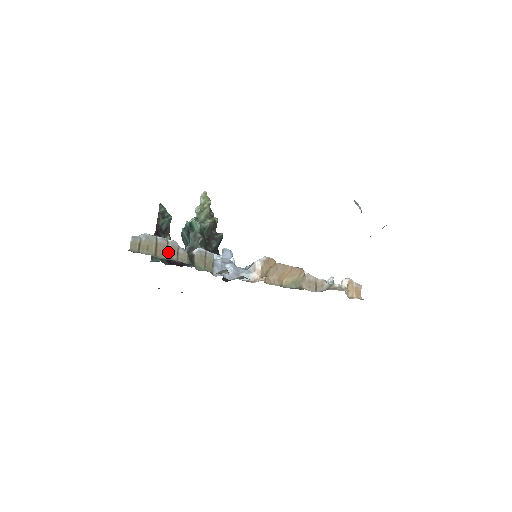
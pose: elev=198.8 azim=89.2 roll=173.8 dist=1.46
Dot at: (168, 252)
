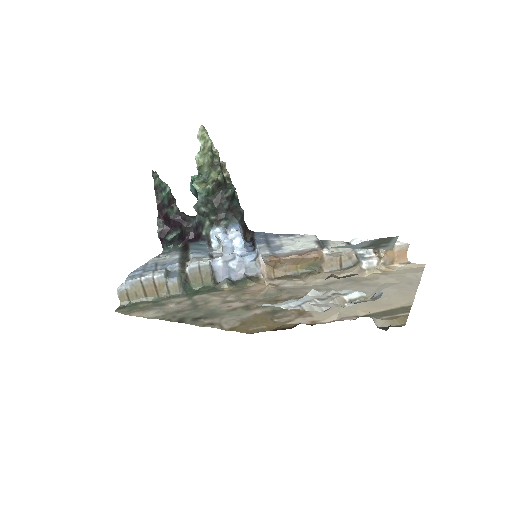
Dot at: (157, 290)
